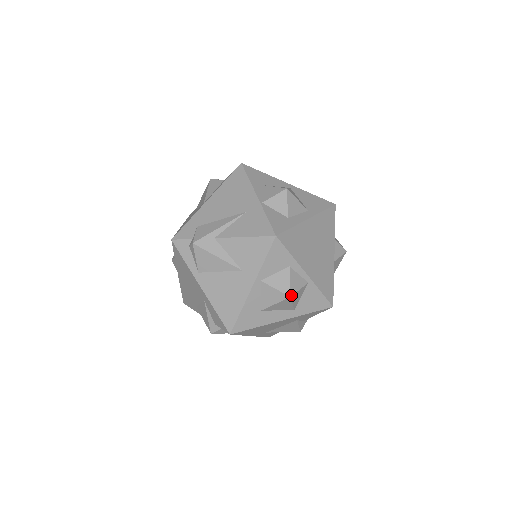
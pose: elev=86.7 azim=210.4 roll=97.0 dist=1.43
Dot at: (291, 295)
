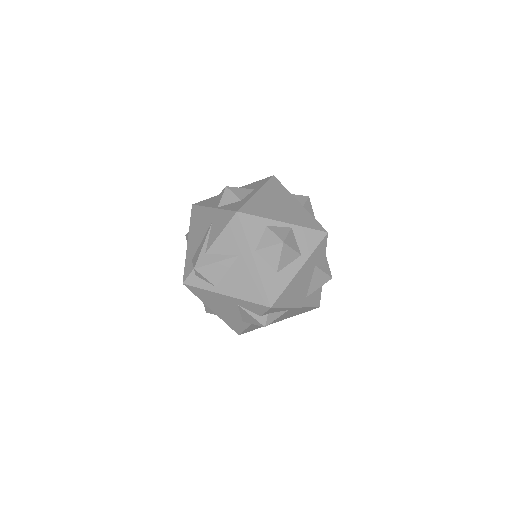
Dot at: (283, 241)
